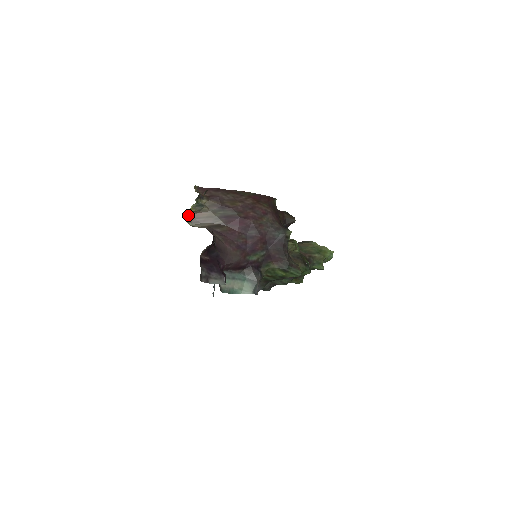
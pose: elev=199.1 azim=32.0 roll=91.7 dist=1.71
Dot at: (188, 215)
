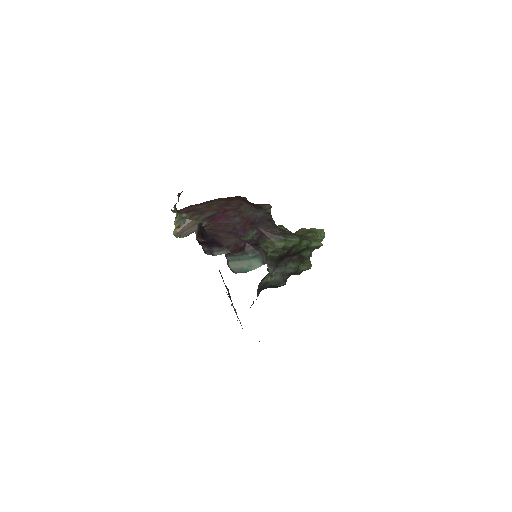
Dot at: (176, 233)
